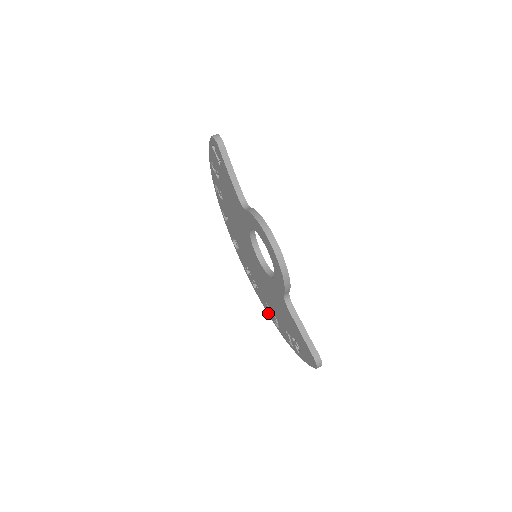
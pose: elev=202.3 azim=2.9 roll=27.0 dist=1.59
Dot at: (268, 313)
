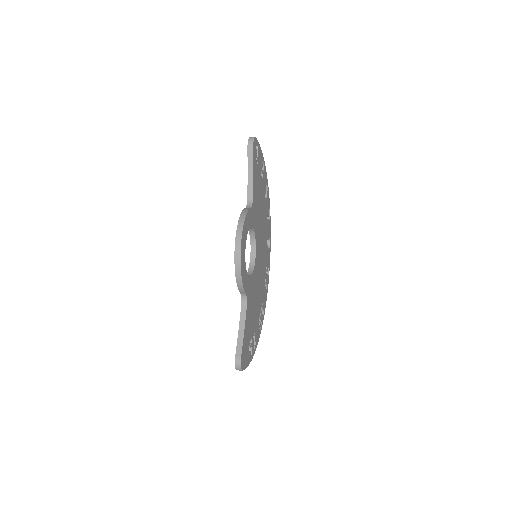
Dot at: occluded
